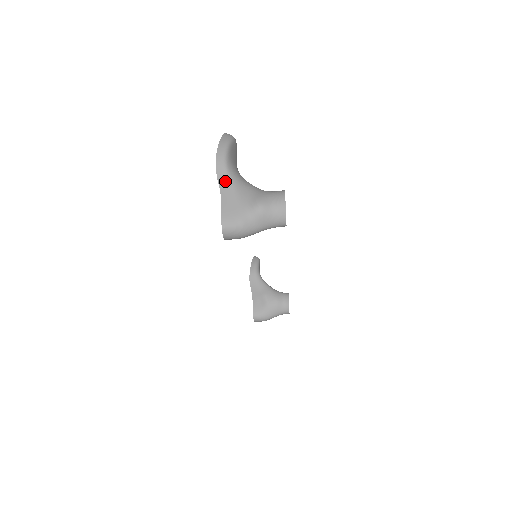
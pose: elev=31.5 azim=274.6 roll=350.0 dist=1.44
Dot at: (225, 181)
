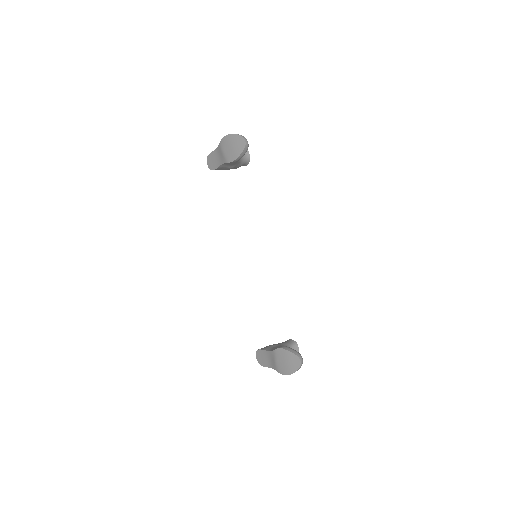
Dot at: occluded
